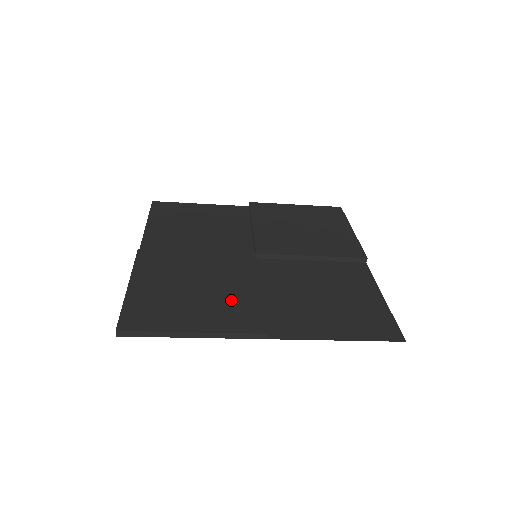
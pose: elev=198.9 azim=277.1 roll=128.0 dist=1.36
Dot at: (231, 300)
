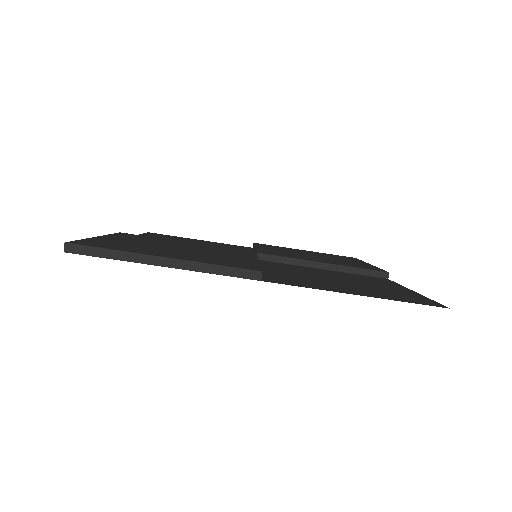
Dot at: (220, 257)
